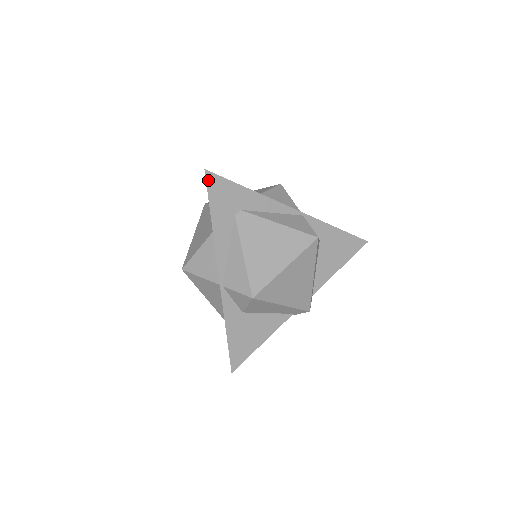
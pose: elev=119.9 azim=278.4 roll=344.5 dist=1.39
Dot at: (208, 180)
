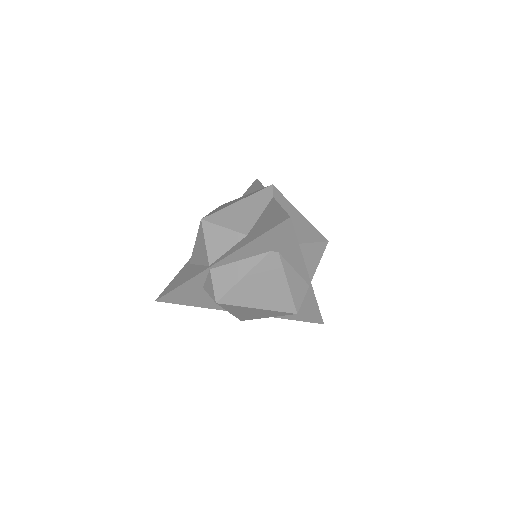
Dot at: (283, 223)
